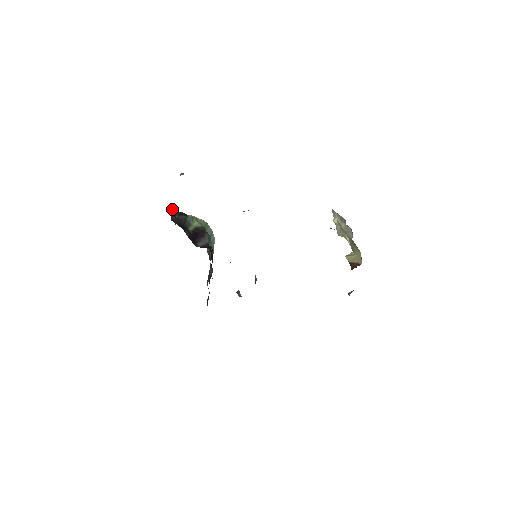
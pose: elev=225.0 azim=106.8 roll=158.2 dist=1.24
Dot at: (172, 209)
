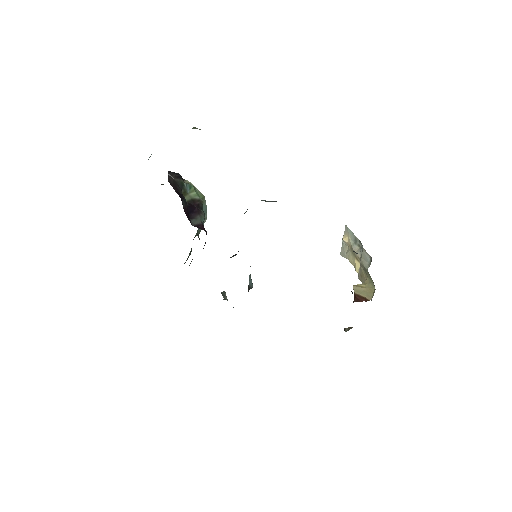
Dot at: occluded
